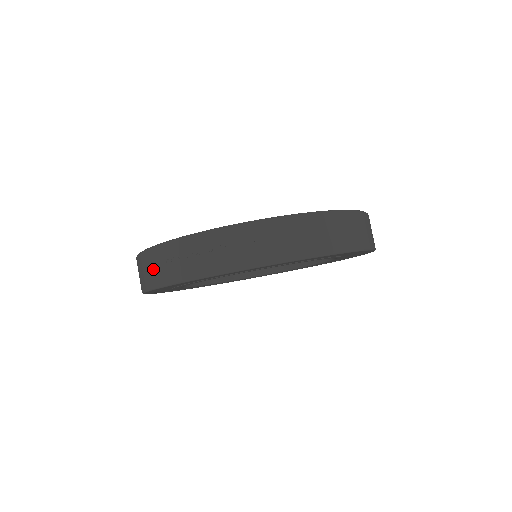
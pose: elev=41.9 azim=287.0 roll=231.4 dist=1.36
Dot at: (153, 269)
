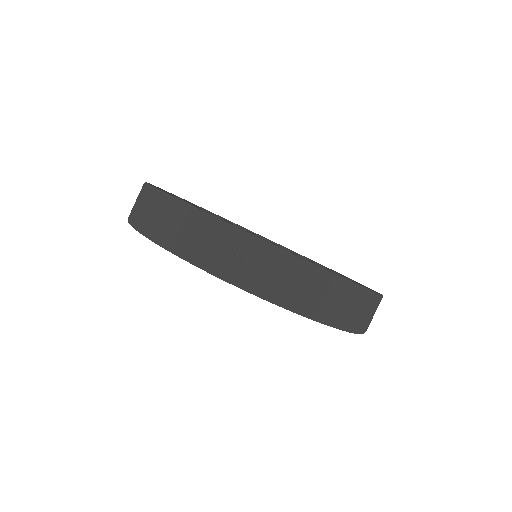
Dot at: (196, 238)
